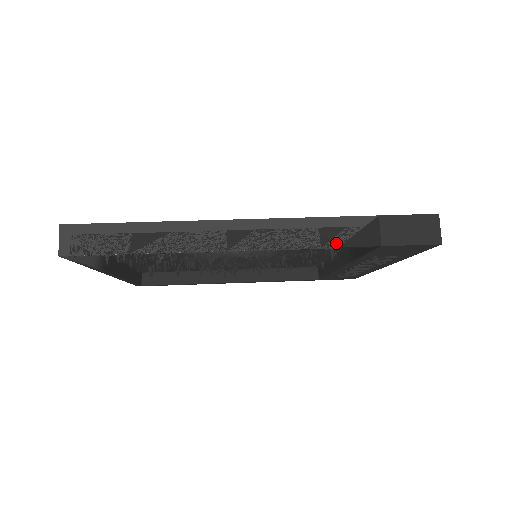
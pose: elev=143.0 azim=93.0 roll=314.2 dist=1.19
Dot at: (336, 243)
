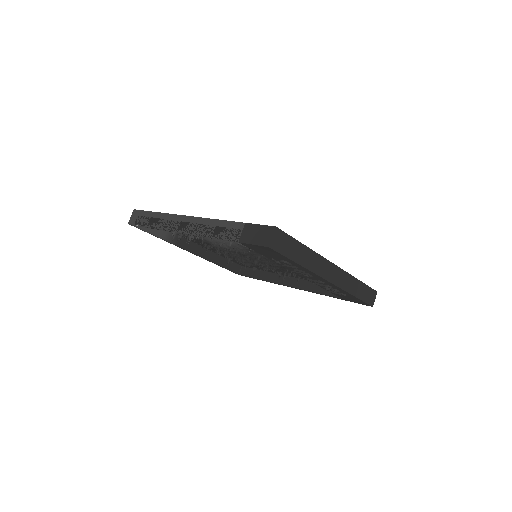
Dot at: (219, 236)
